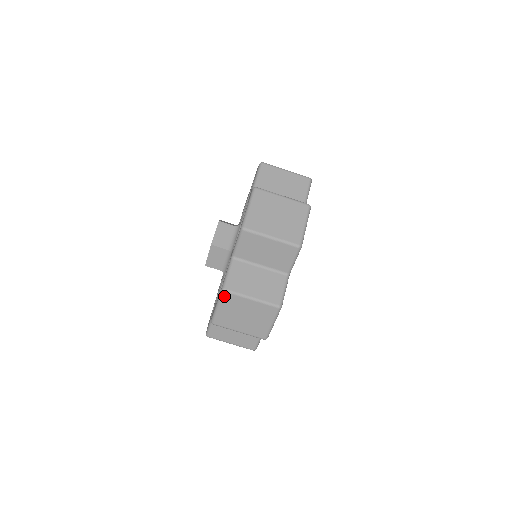
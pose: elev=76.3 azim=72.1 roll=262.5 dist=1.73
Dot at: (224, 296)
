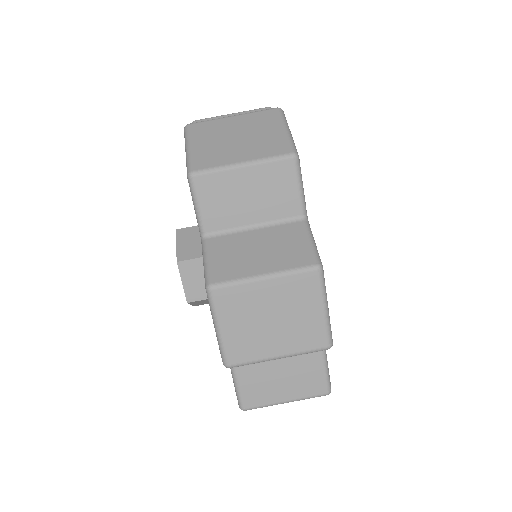
Dot at: occluded
